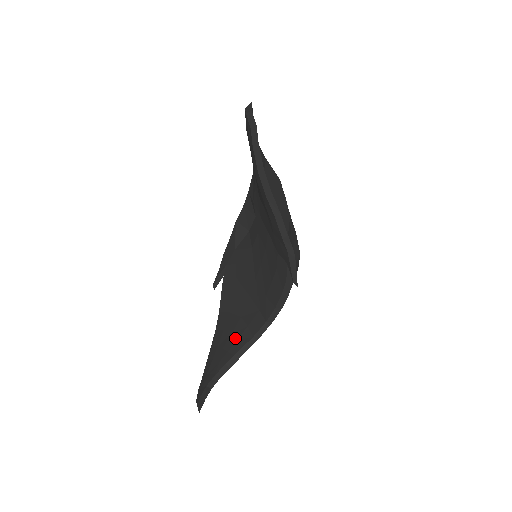
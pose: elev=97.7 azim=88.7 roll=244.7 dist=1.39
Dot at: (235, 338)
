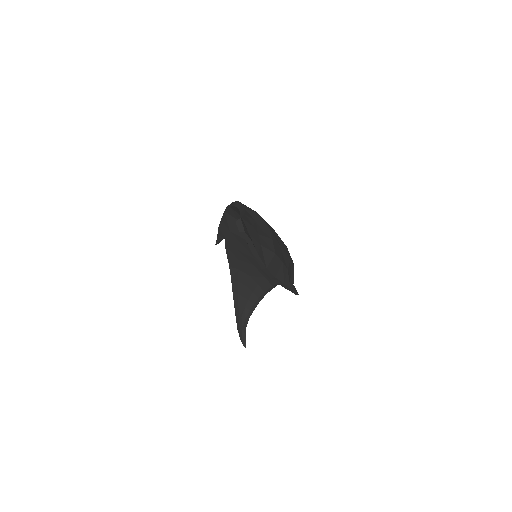
Dot at: (250, 291)
